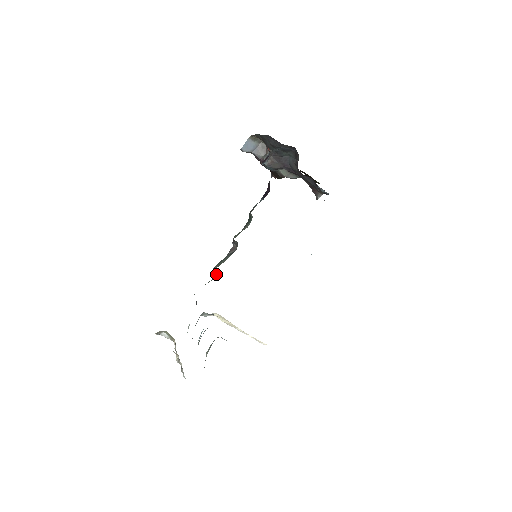
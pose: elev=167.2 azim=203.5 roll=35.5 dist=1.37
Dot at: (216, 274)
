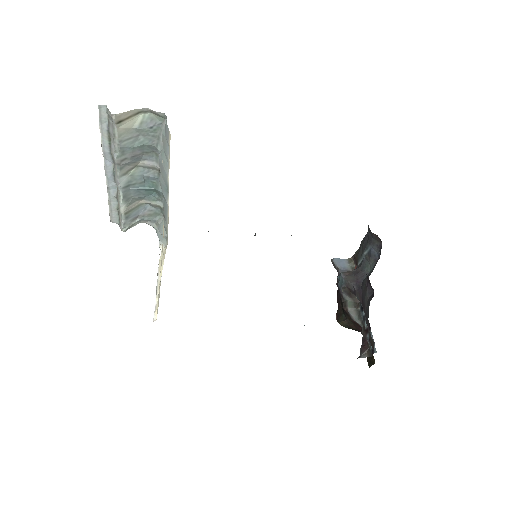
Dot at: occluded
